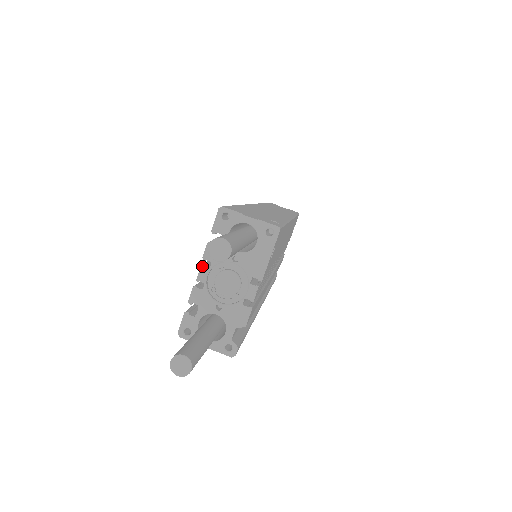
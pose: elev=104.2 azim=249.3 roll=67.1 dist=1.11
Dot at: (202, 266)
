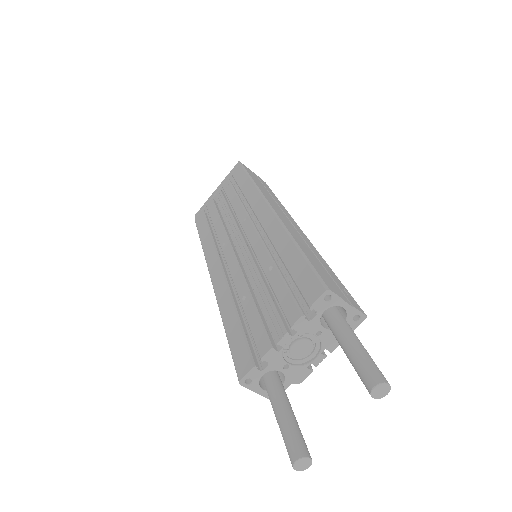
Dot at: (288, 333)
